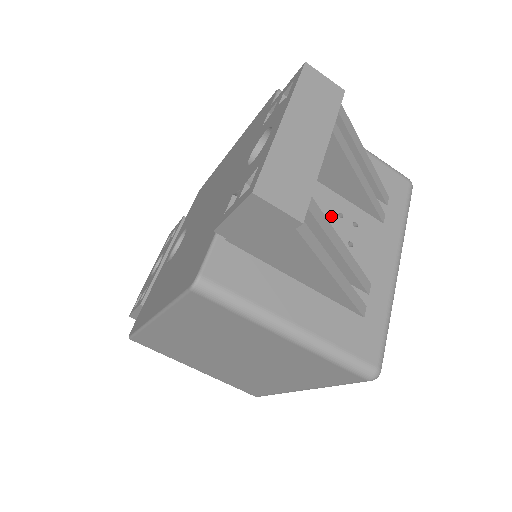
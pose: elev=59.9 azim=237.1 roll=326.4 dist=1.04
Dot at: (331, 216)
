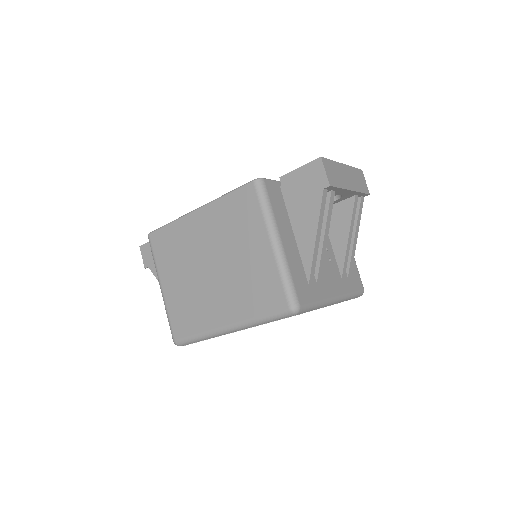
Dot at: occluded
